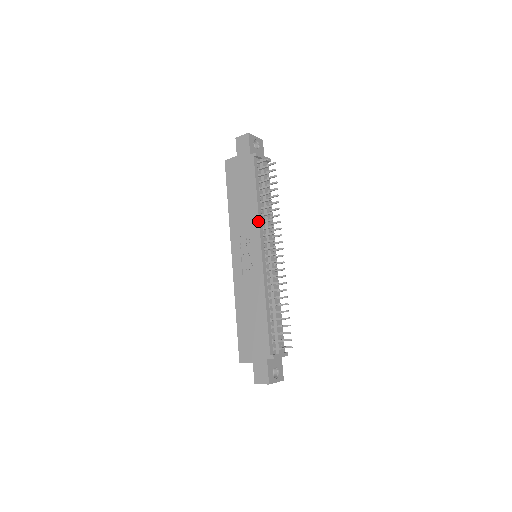
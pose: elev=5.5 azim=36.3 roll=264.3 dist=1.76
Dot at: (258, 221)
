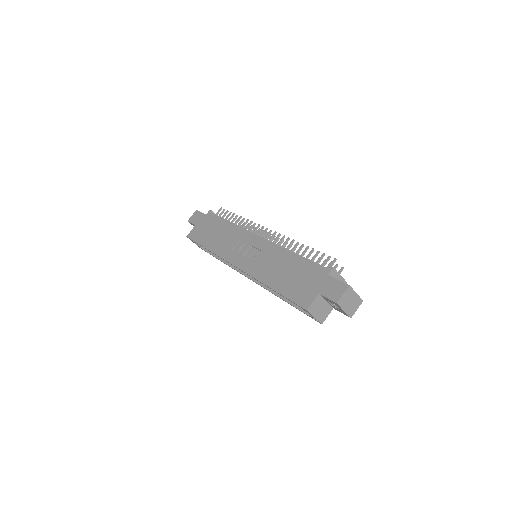
Dot at: (240, 228)
